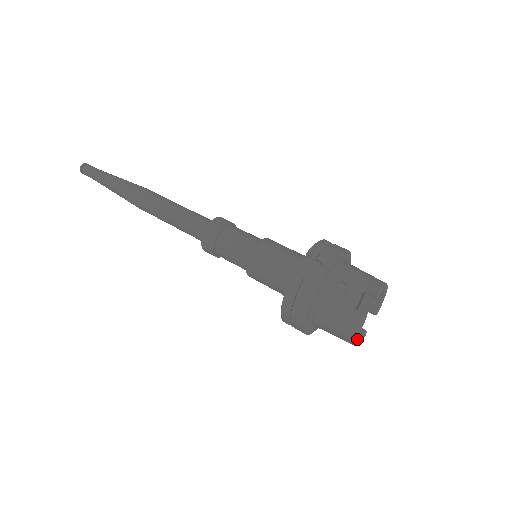
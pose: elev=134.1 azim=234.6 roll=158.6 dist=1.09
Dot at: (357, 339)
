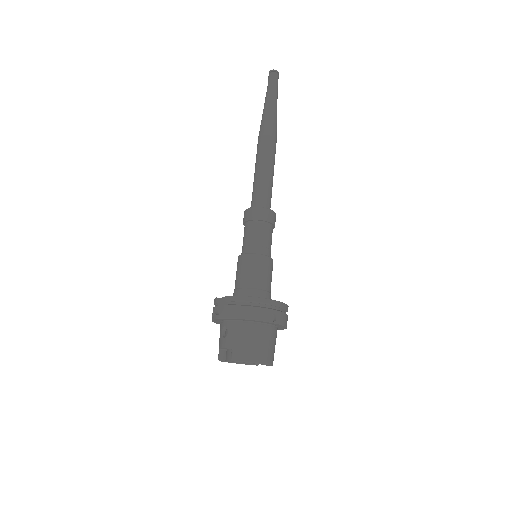
Dot at: occluded
